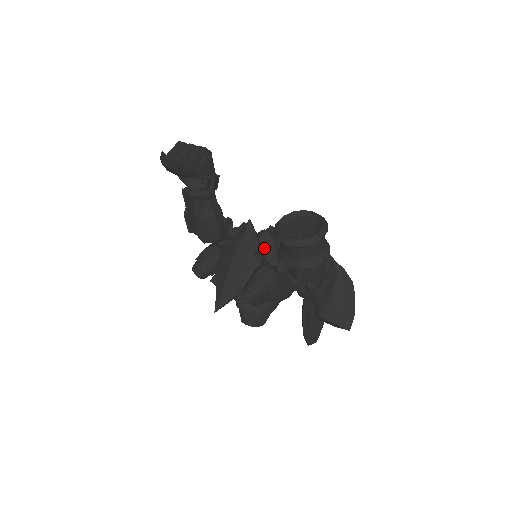
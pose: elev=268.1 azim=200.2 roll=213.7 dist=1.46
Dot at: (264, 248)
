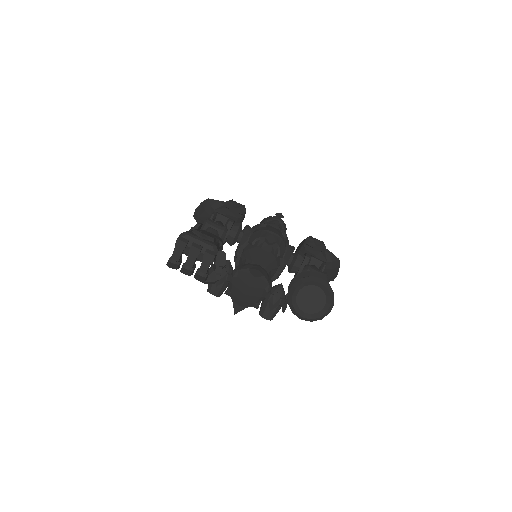
Dot at: (267, 264)
